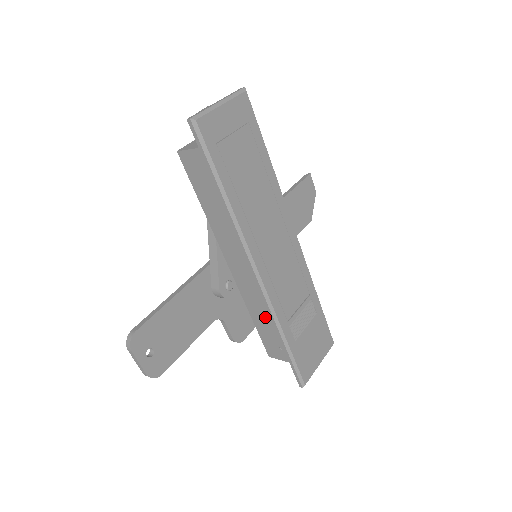
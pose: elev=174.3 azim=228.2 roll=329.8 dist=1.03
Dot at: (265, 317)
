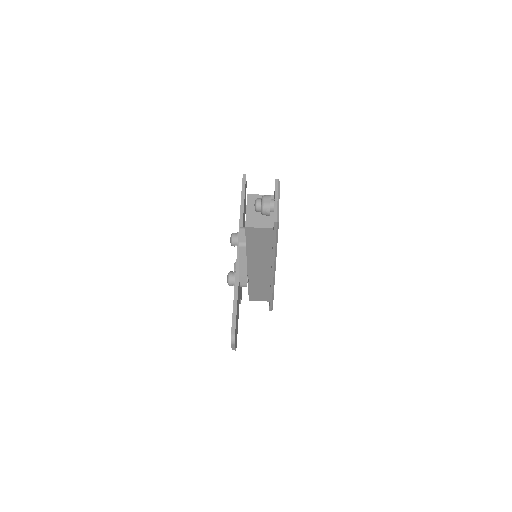
Dot at: (261, 286)
